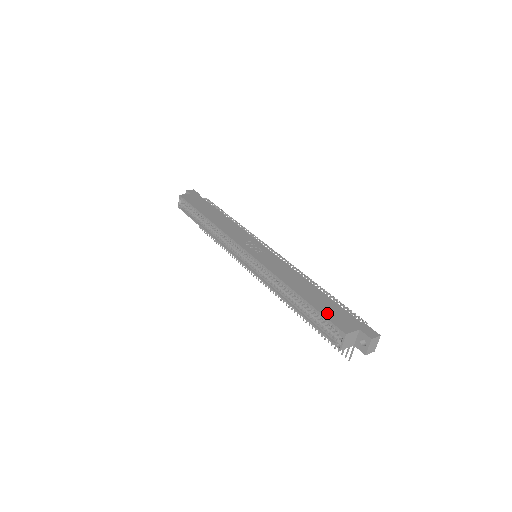
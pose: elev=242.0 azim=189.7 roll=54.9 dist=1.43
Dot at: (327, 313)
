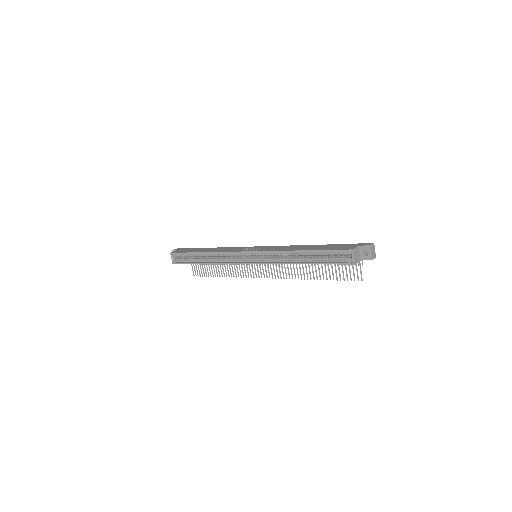
Dot at: (331, 248)
